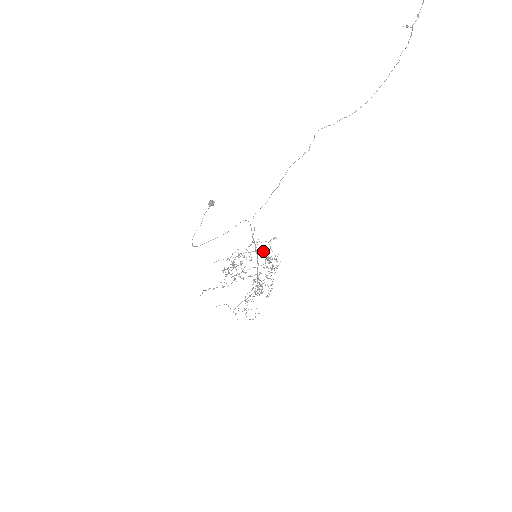
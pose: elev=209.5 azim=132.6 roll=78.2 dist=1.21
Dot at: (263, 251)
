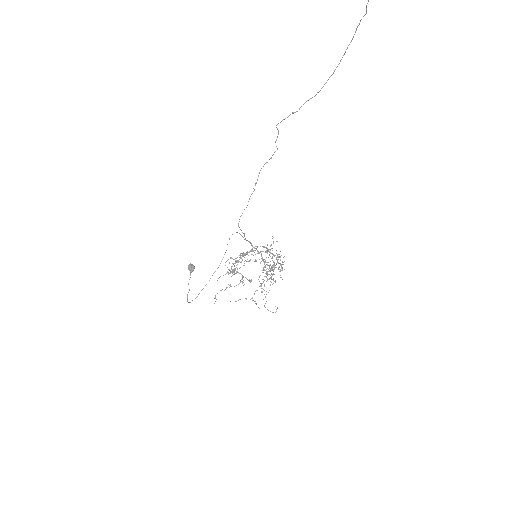
Dot at: occluded
